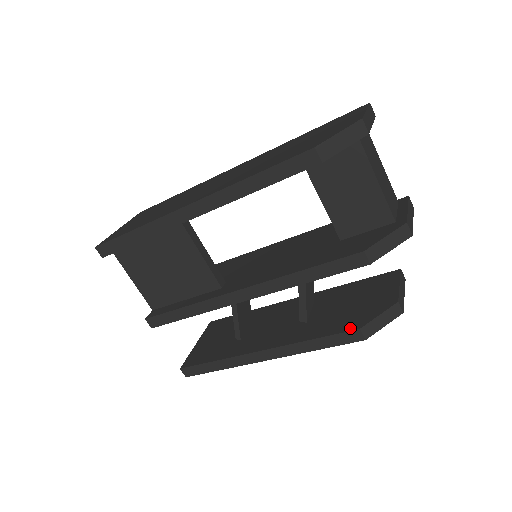
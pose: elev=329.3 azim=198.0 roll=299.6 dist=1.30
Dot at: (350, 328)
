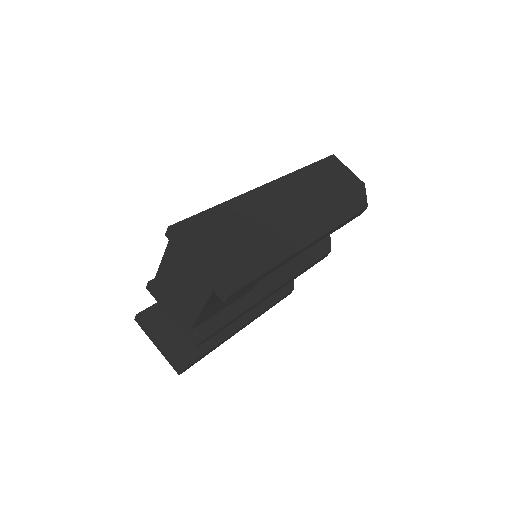
Dot at: (289, 290)
